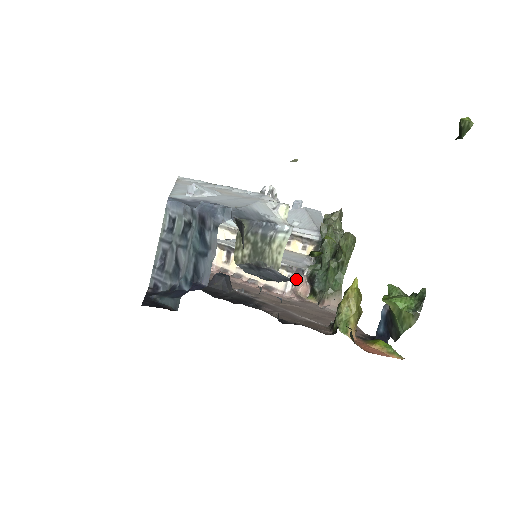
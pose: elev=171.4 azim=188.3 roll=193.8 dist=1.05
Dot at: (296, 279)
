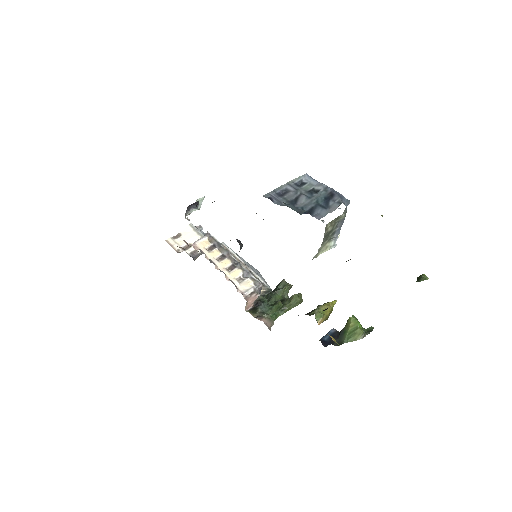
Dot at: (256, 292)
